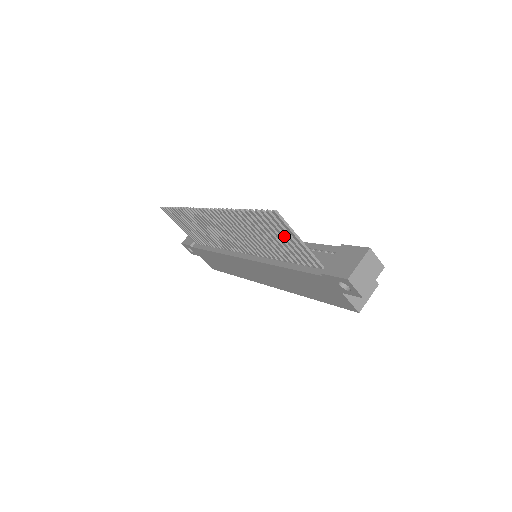
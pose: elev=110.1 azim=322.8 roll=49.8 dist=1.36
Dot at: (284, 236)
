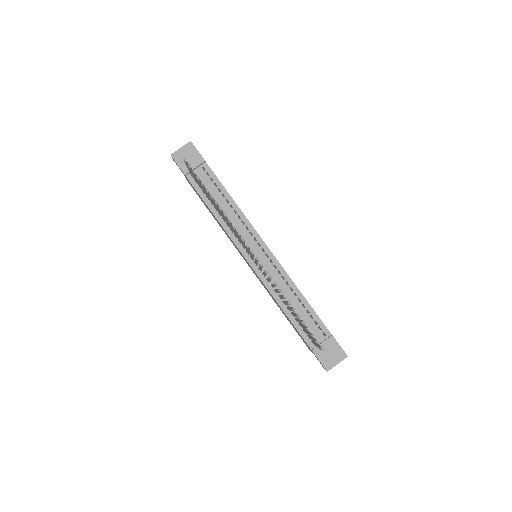
Dot at: (309, 335)
